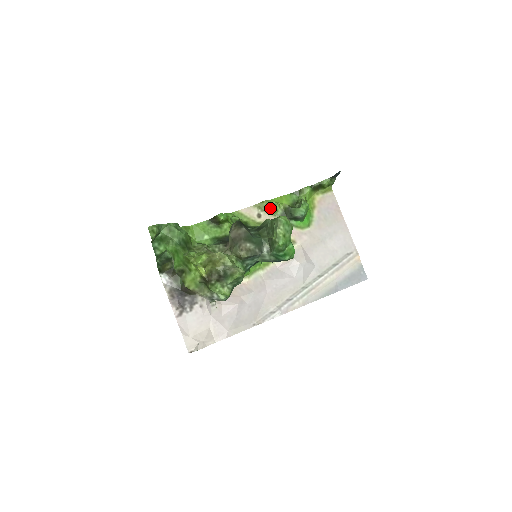
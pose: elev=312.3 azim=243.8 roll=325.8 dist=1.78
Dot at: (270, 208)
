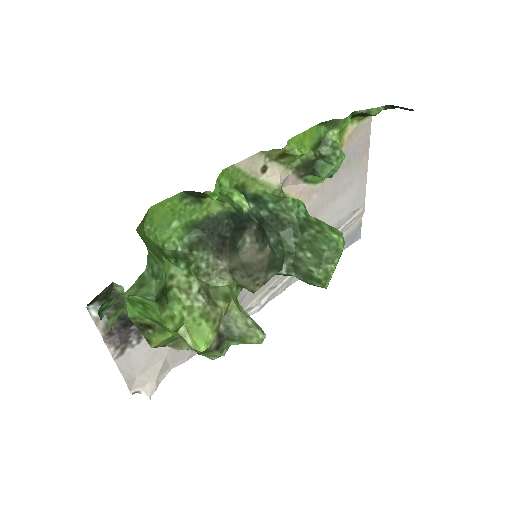
Dot at: (285, 156)
